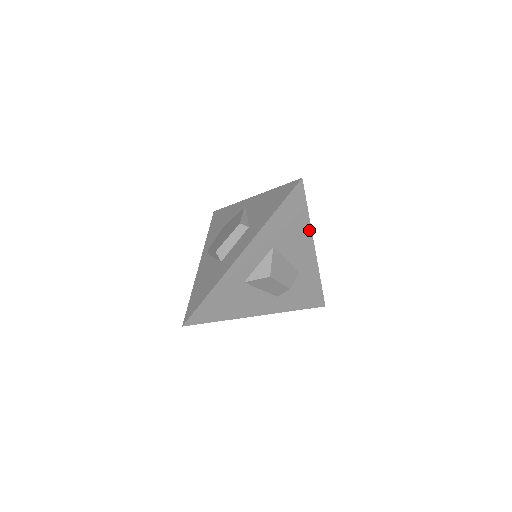
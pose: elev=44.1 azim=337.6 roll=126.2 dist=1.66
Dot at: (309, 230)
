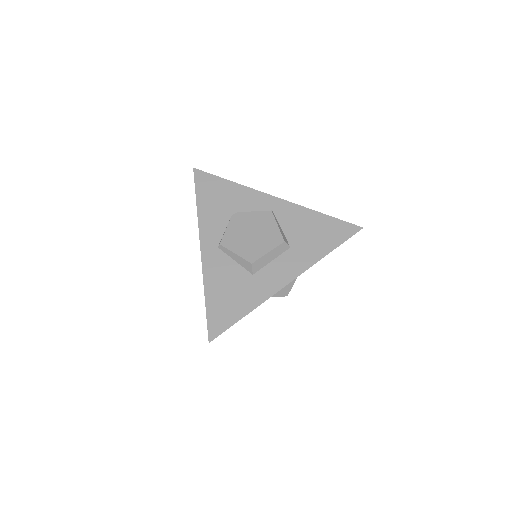
Dot at: occluded
